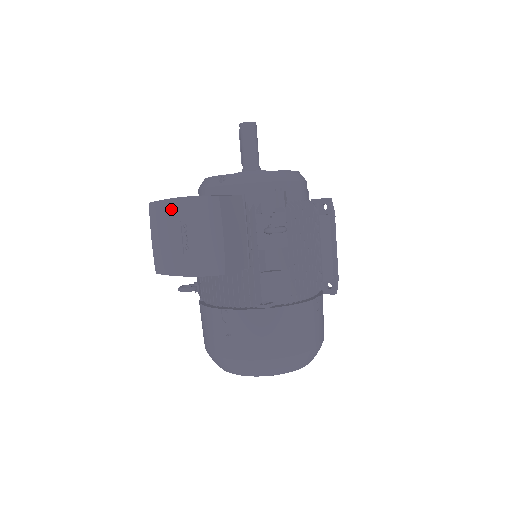
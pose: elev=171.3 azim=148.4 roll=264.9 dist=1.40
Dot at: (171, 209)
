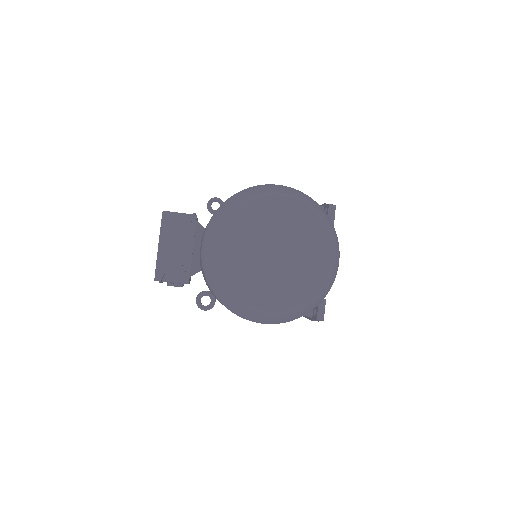
Dot at: occluded
